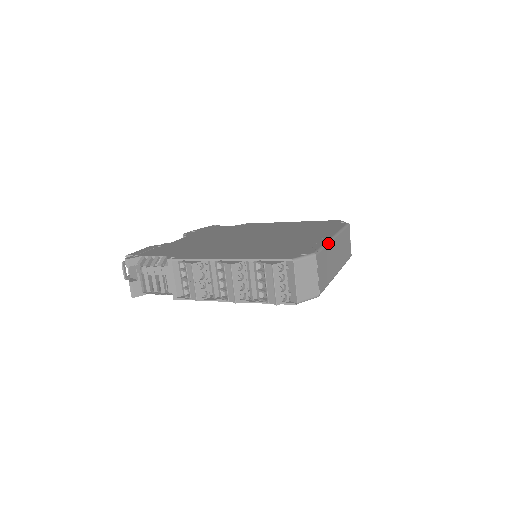
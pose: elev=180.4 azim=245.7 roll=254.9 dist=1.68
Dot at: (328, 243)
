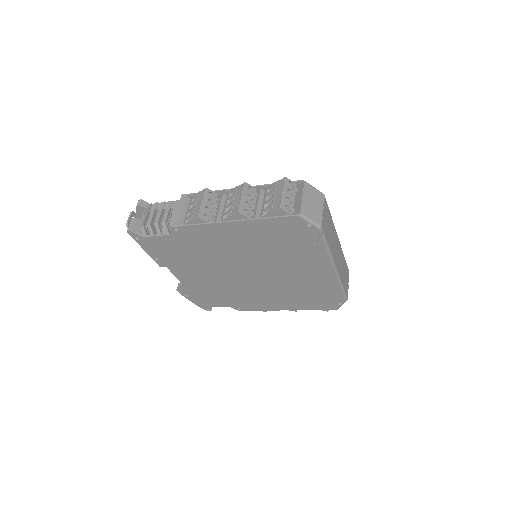
Dot at: occluded
